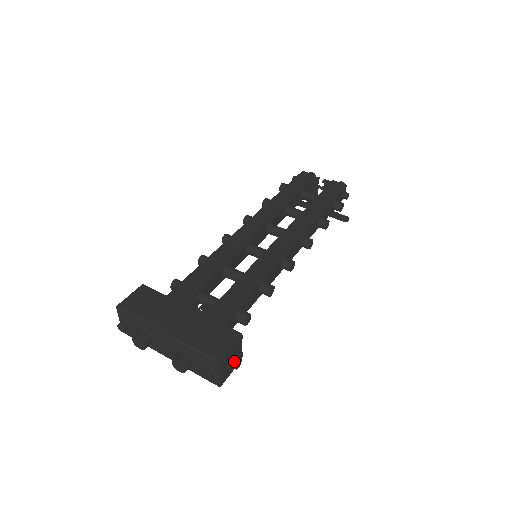
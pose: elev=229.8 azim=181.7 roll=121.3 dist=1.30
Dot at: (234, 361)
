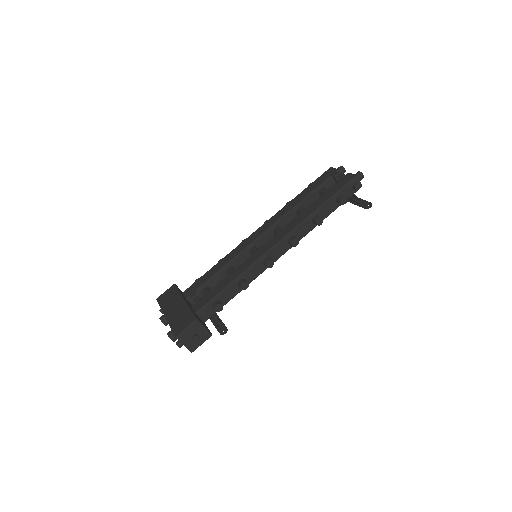
Dot at: (192, 337)
